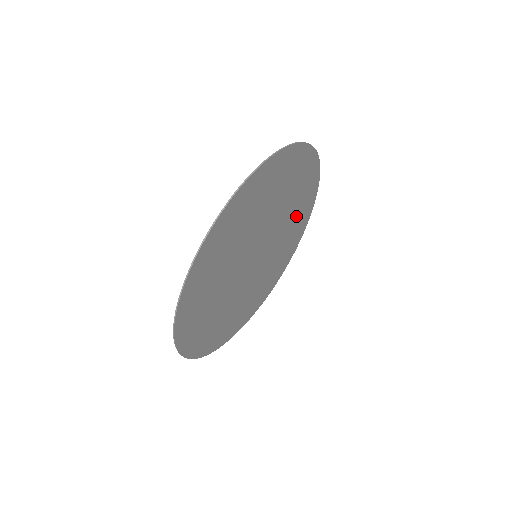
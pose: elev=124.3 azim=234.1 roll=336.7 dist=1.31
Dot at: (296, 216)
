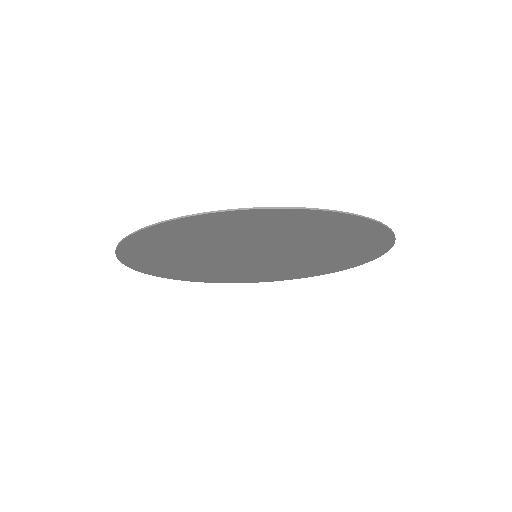
Dot at: (342, 245)
